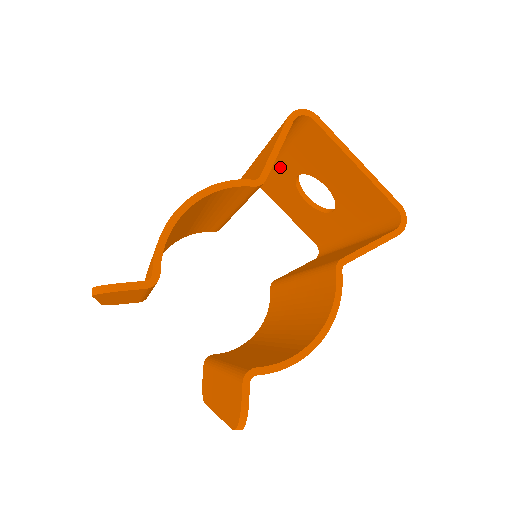
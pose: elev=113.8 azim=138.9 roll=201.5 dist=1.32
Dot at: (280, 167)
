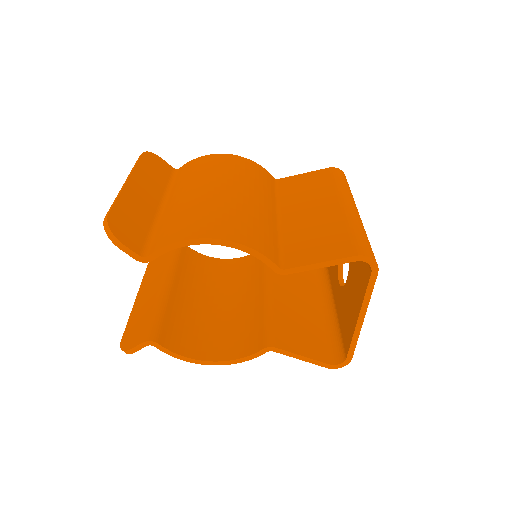
Dot at: occluded
